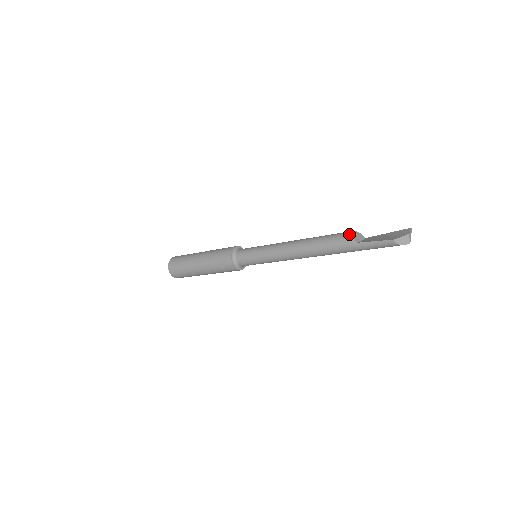
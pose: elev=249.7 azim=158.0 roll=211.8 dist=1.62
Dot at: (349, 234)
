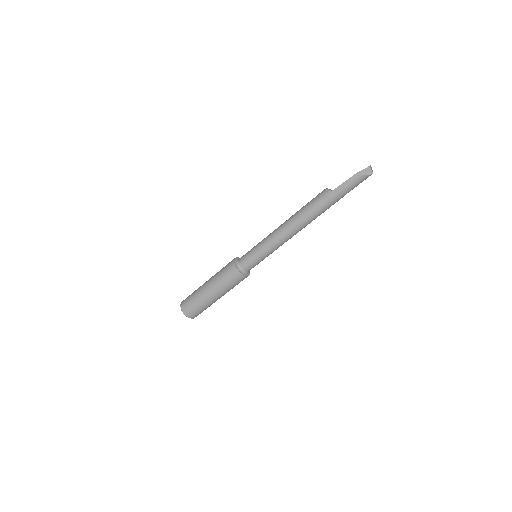
Dot at: (324, 189)
